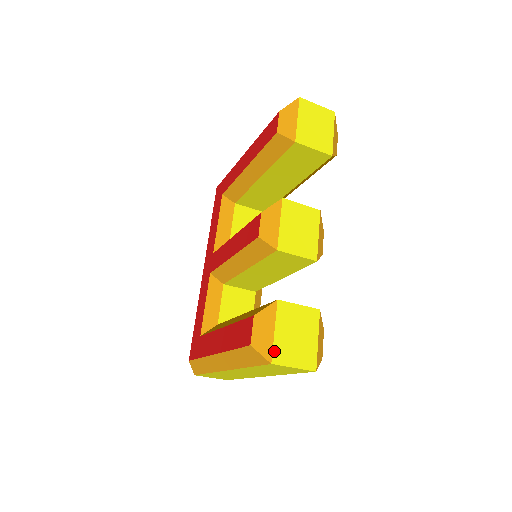
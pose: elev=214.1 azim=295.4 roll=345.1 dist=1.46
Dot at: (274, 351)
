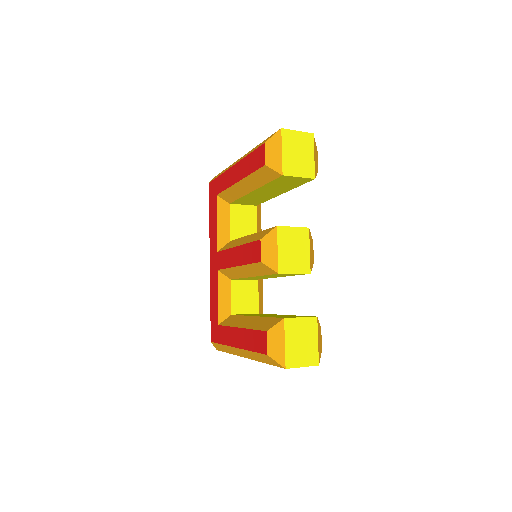
Dot at: (286, 359)
